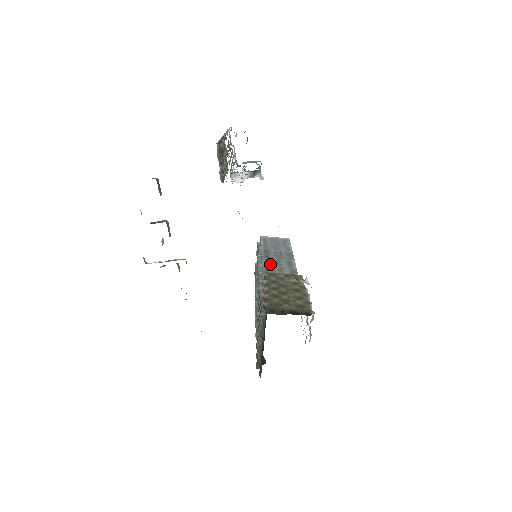
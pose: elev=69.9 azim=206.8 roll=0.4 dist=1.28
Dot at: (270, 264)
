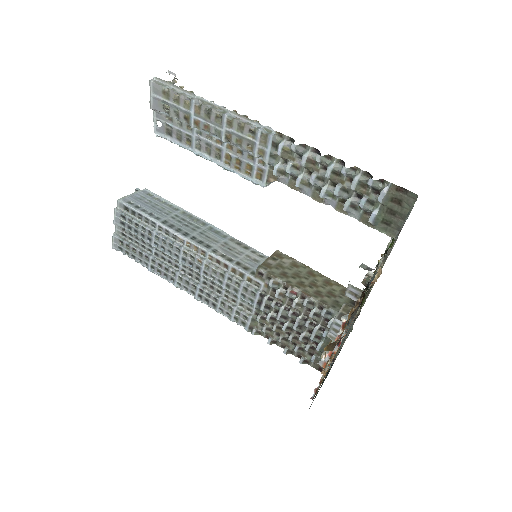
Dot at: (209, 245)
